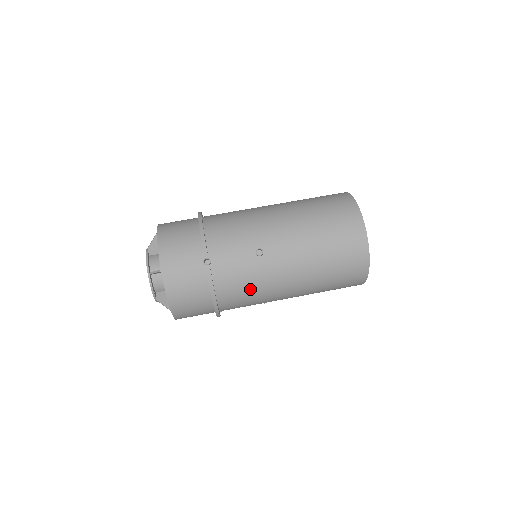
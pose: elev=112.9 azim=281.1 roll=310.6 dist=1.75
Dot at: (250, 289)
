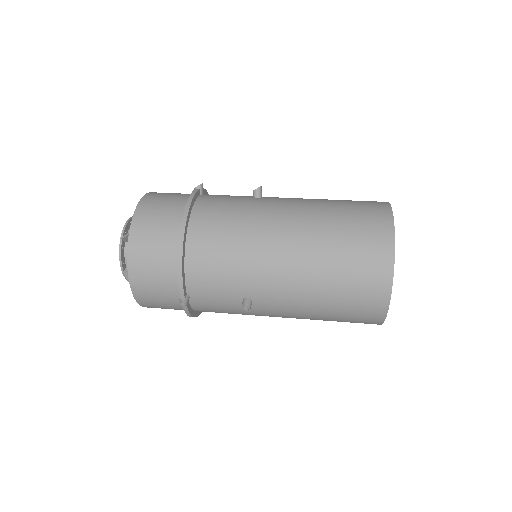
Dot at: (233, 217)
